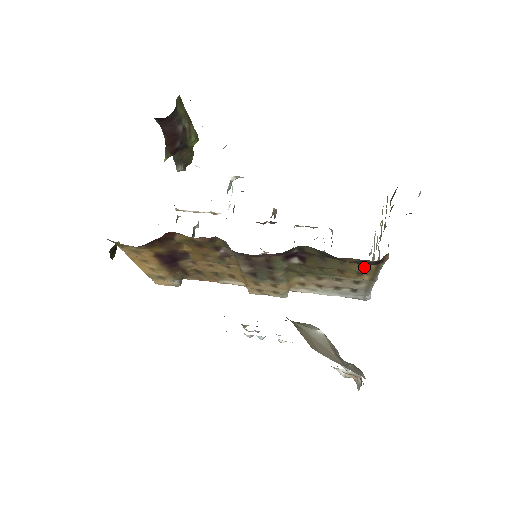
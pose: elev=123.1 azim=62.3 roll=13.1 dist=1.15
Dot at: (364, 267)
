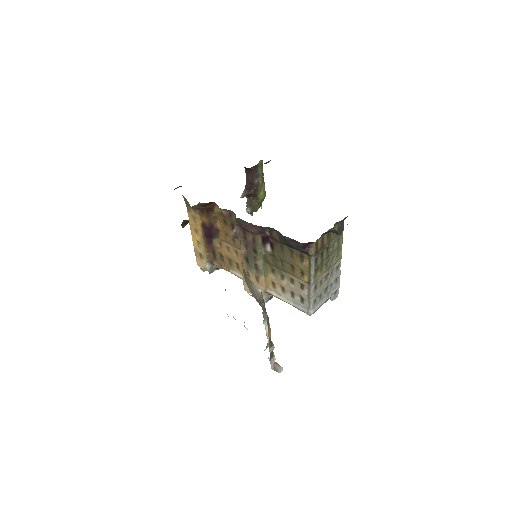
Dot at: (303, 264)
